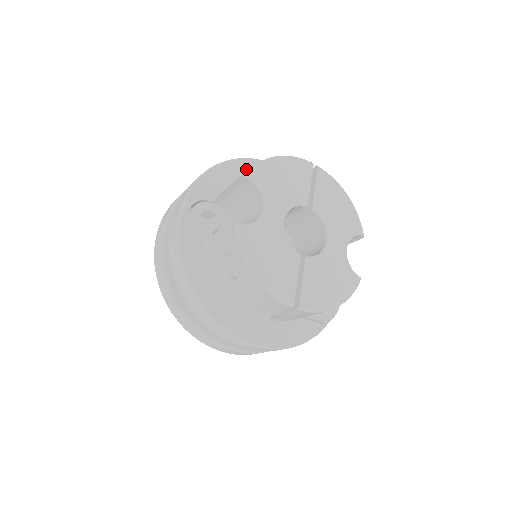
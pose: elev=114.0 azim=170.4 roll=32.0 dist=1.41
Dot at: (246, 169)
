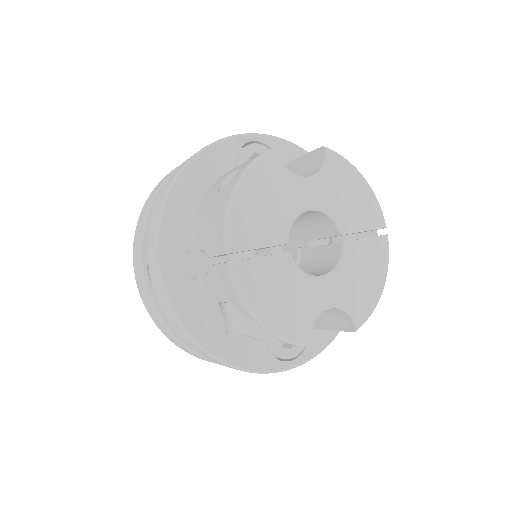
Dot at: occluded
